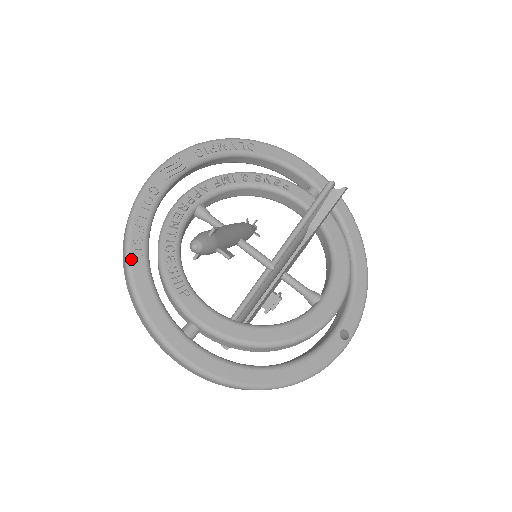
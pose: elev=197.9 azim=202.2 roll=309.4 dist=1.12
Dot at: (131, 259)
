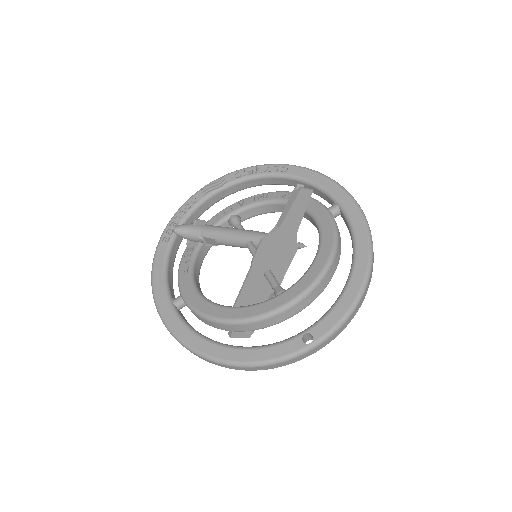
Dot at: (160, 243)
